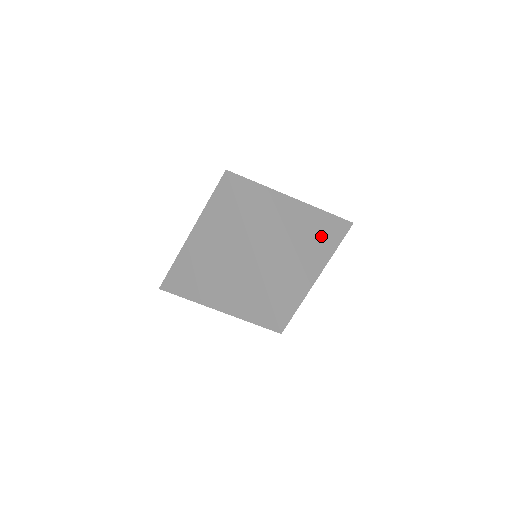
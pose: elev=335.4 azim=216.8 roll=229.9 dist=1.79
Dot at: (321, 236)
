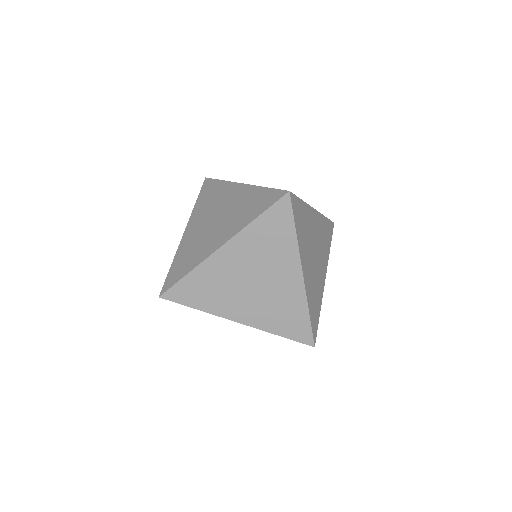
Dot at: (325, 243)
